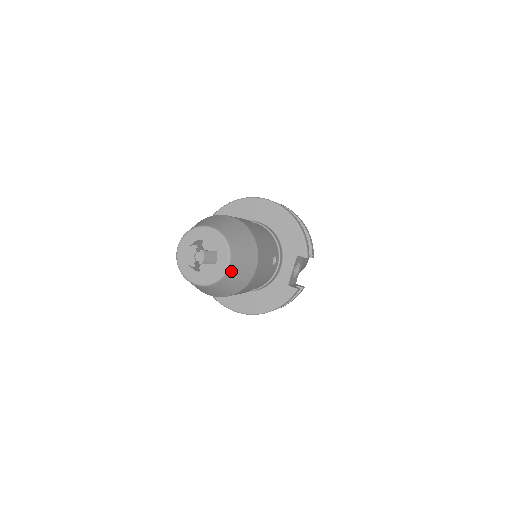
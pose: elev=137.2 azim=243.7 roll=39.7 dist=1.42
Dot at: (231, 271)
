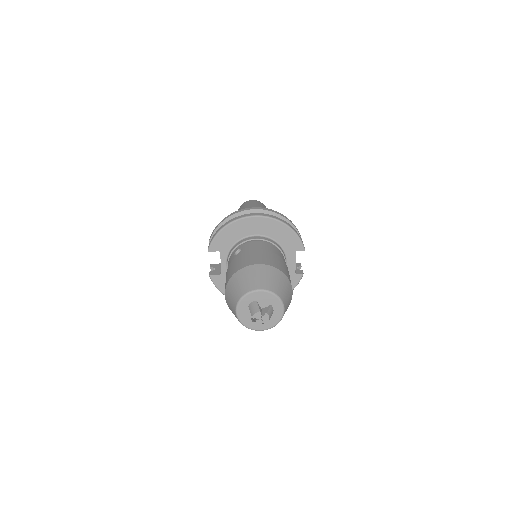
Dot at: occluded
